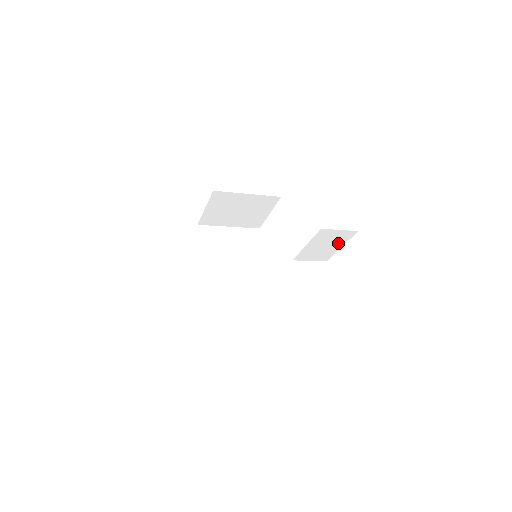
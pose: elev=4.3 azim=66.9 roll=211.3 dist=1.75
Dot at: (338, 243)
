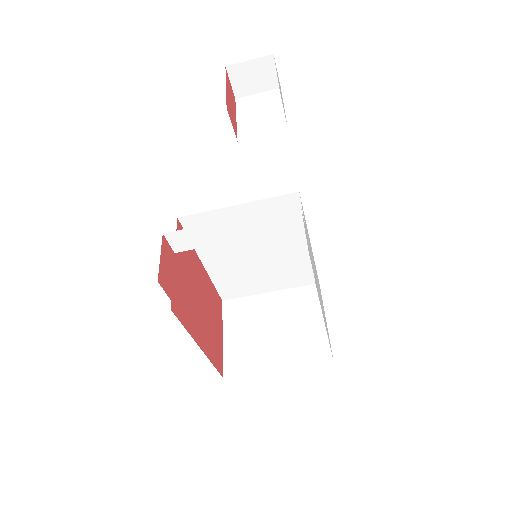
Dot at: (274, 106)
